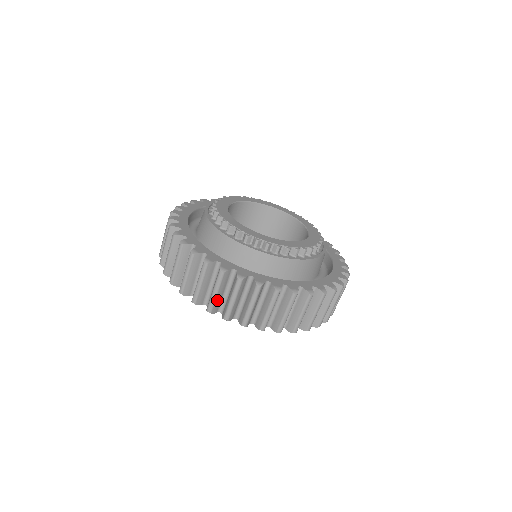
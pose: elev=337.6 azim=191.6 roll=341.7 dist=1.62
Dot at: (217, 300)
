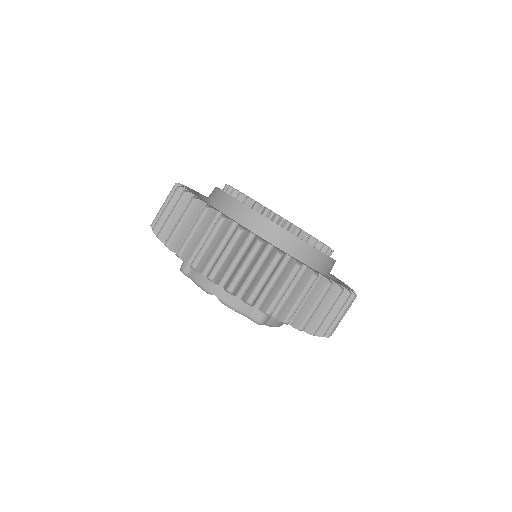
Dot at: (206, 254)
